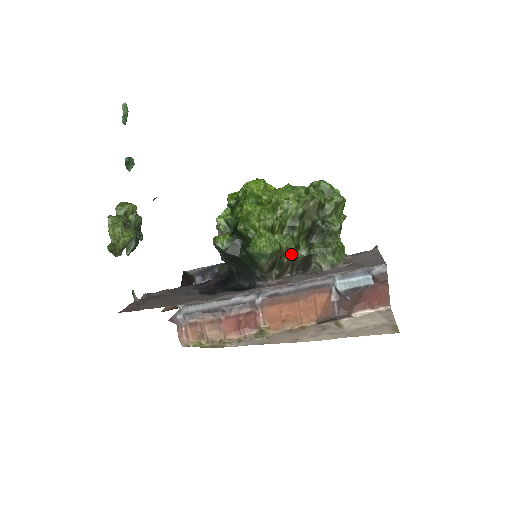
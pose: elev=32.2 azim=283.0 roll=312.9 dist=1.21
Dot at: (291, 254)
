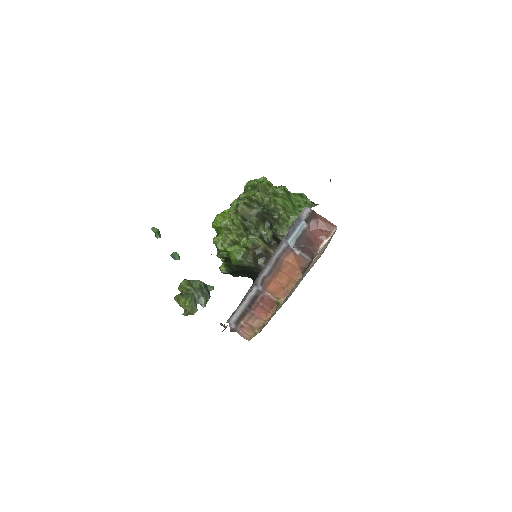
Dot at: (259, 245)
